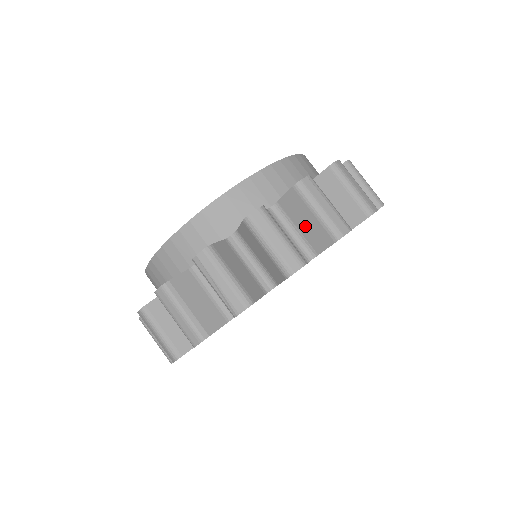
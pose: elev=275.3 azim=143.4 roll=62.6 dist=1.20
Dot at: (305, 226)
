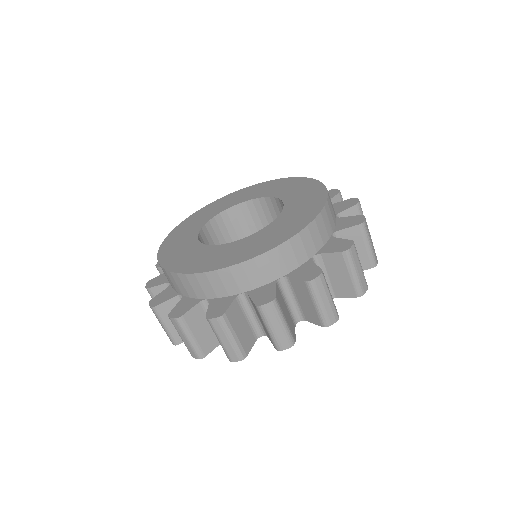
Dot at: occluded
